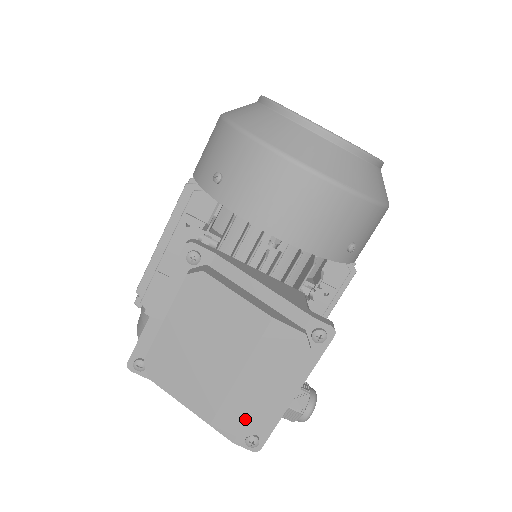
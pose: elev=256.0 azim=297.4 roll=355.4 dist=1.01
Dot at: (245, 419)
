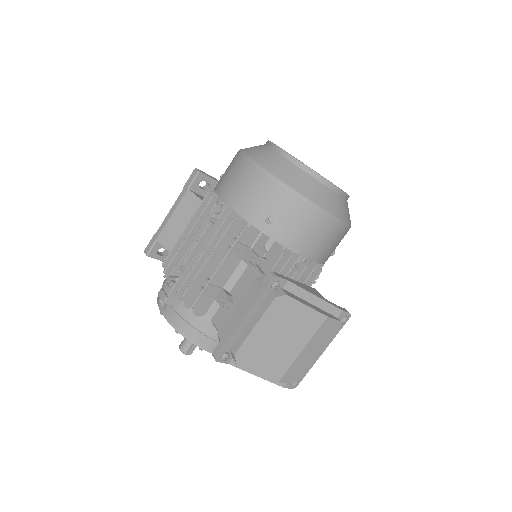
Dot at: (298, 373)
